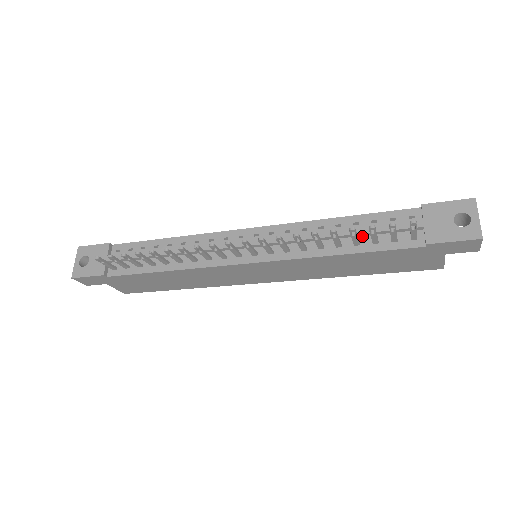
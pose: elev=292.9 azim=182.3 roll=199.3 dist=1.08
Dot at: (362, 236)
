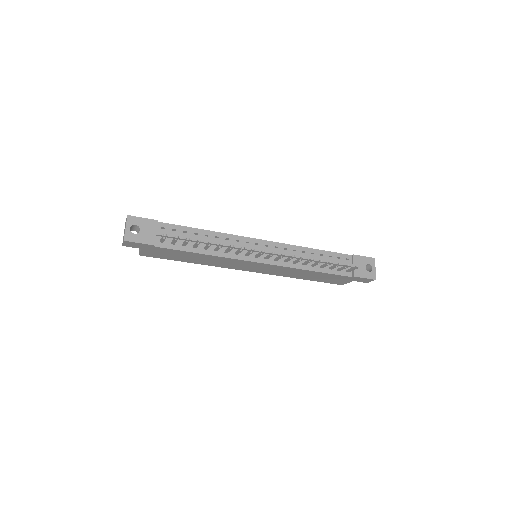
Dot at: (324, 263)
